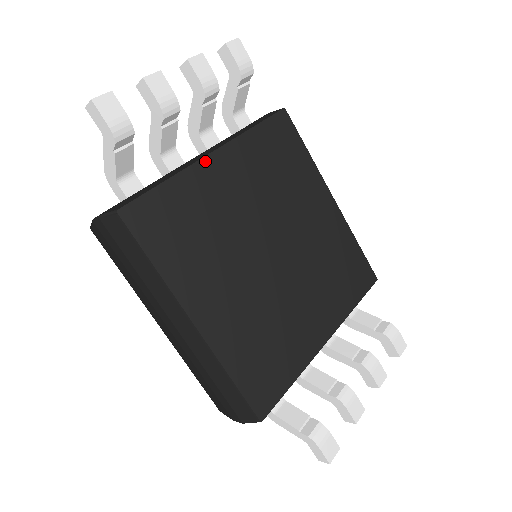
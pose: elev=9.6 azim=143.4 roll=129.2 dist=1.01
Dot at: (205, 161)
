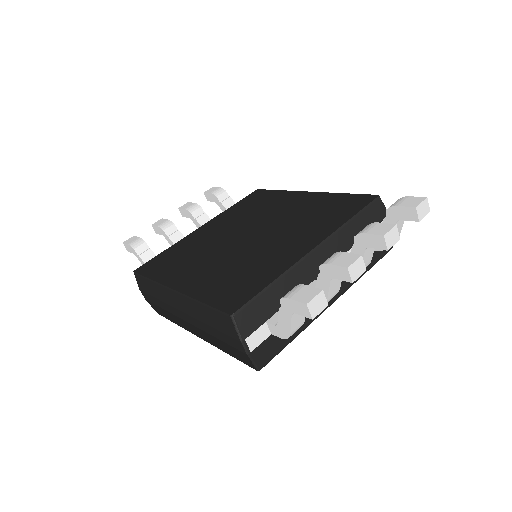
Dot at: (194, 232)
